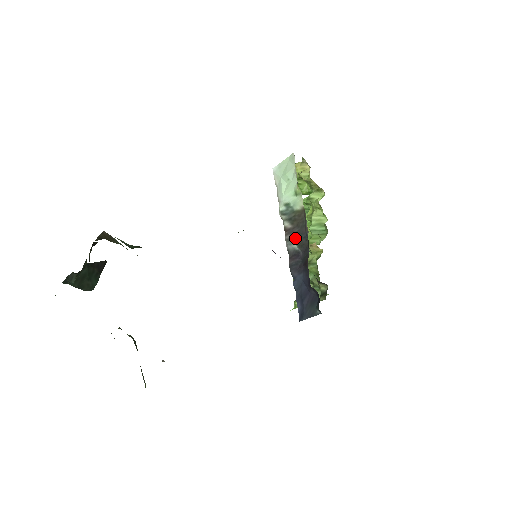
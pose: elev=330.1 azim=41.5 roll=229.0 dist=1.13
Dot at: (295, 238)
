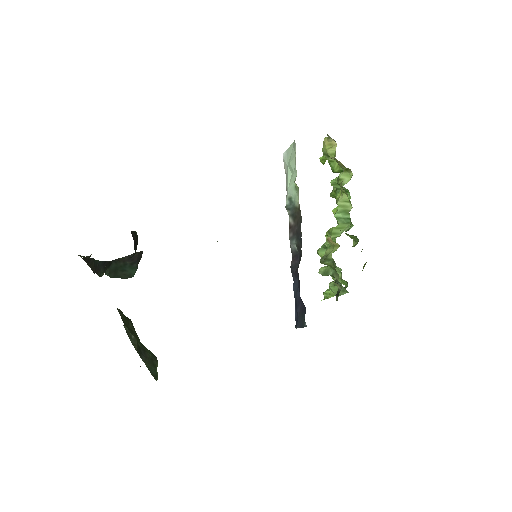
Dot at: (295, 238)
